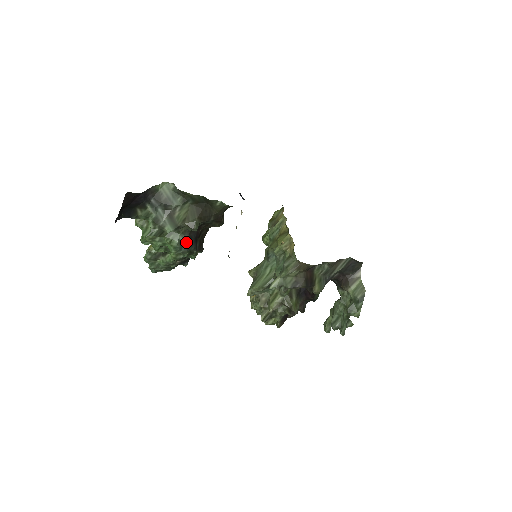
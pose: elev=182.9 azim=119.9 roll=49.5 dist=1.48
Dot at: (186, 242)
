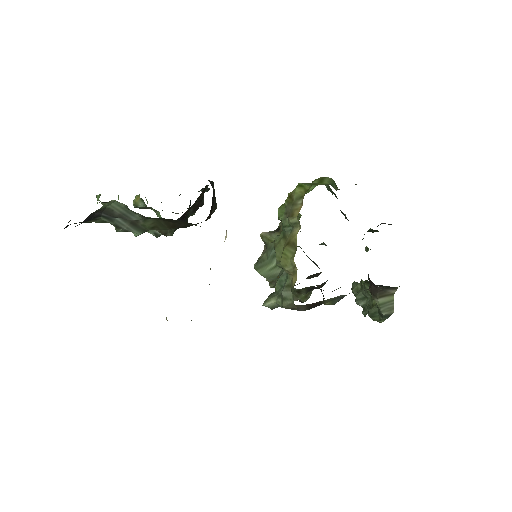
Dot at: occluded
